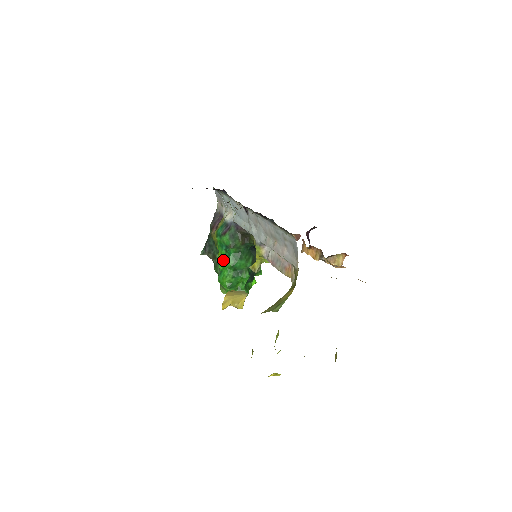
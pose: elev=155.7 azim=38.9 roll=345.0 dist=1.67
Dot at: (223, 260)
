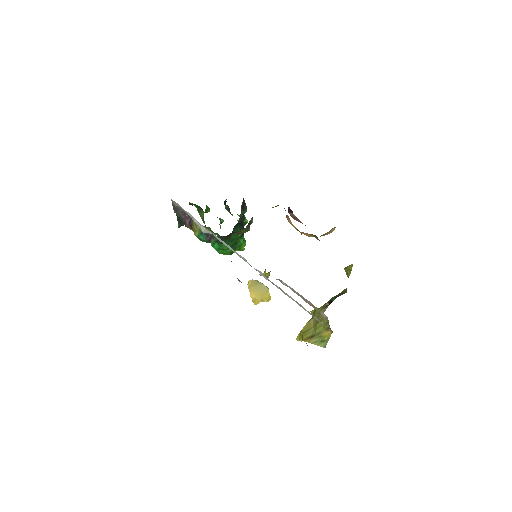
Dot at: (215, 245)
